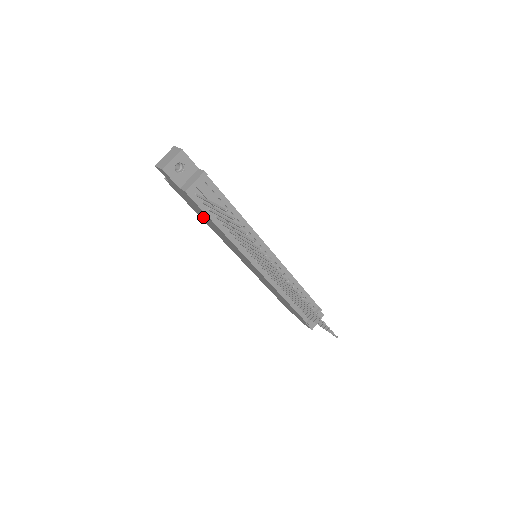
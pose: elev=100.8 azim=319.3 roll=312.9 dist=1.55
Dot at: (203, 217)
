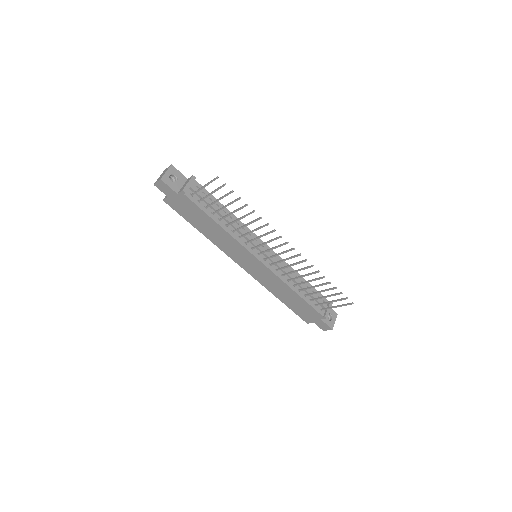
Dot at: (202, 226)
